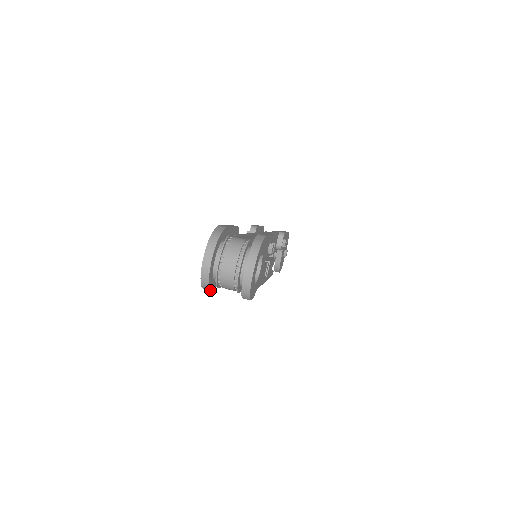
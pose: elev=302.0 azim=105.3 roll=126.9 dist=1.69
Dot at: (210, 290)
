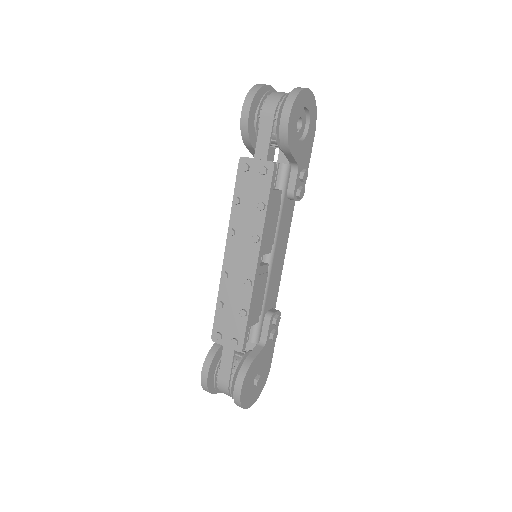
Dot at: (250, 104)
